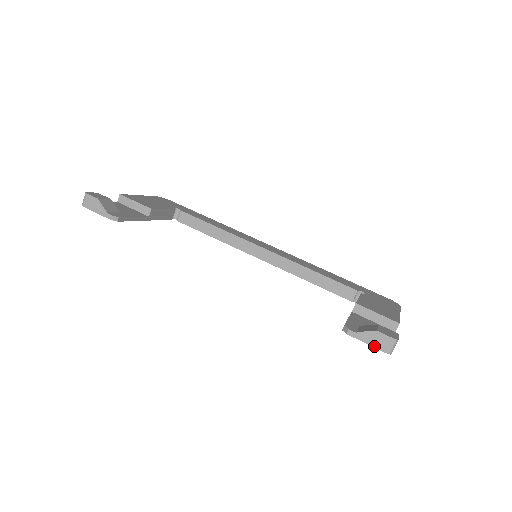
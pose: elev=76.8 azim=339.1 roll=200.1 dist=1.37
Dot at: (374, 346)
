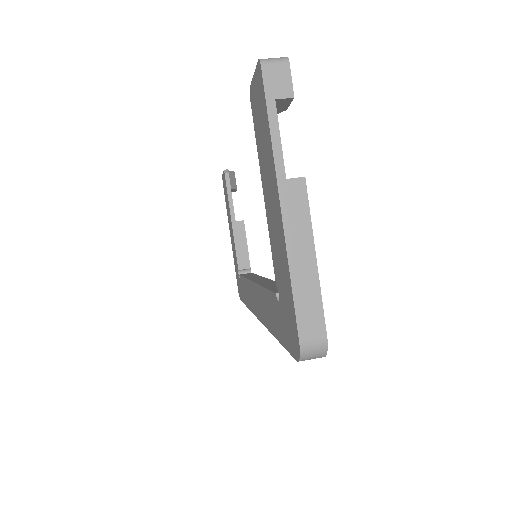
Dot at: (257, 69)
